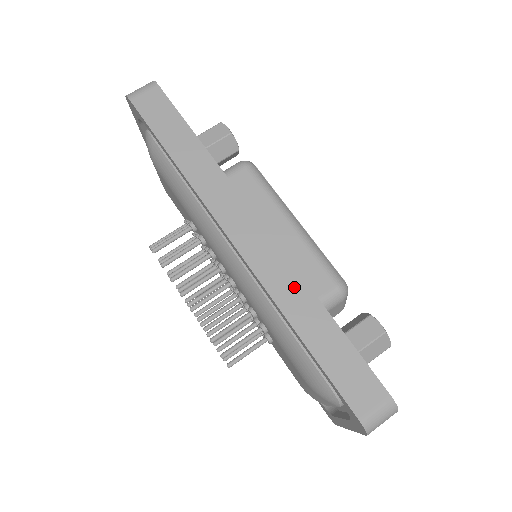
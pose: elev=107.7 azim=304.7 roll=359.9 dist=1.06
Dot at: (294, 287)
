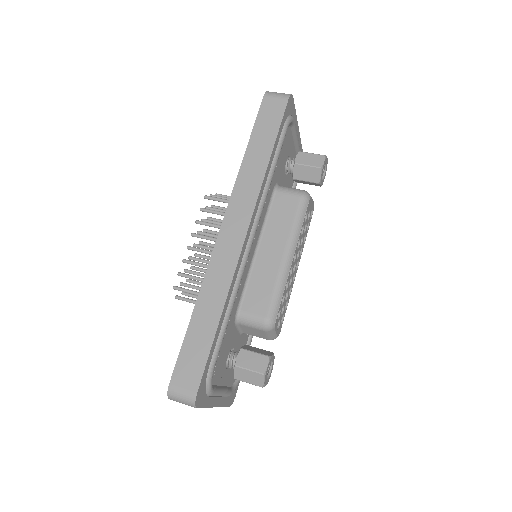
Dot at: (221, 285)
